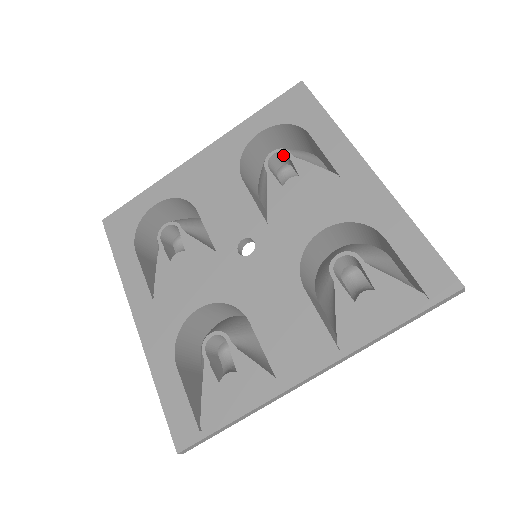
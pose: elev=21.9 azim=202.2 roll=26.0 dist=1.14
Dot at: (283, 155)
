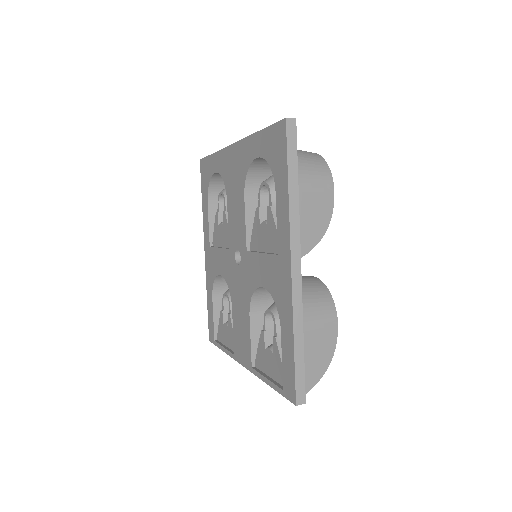
Dot at: occluded
